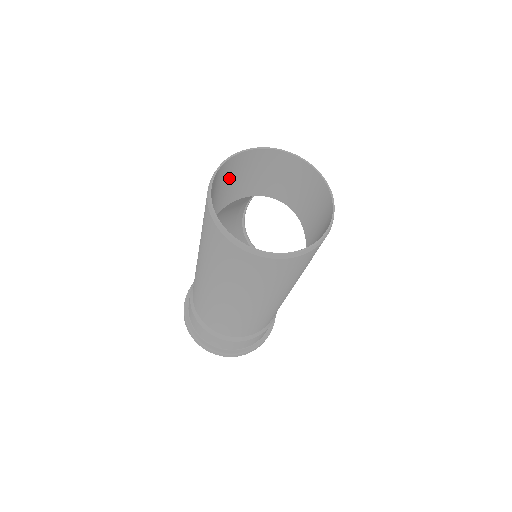
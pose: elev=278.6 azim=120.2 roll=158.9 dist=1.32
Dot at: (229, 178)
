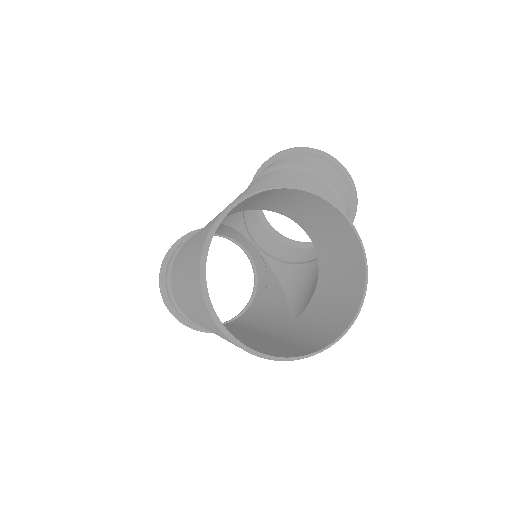
Dot at: (246, 202)
